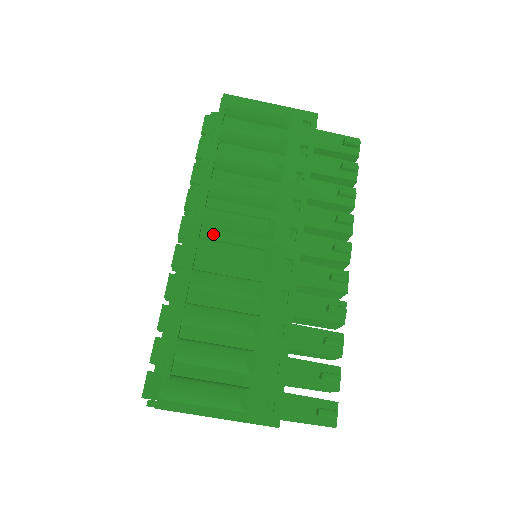
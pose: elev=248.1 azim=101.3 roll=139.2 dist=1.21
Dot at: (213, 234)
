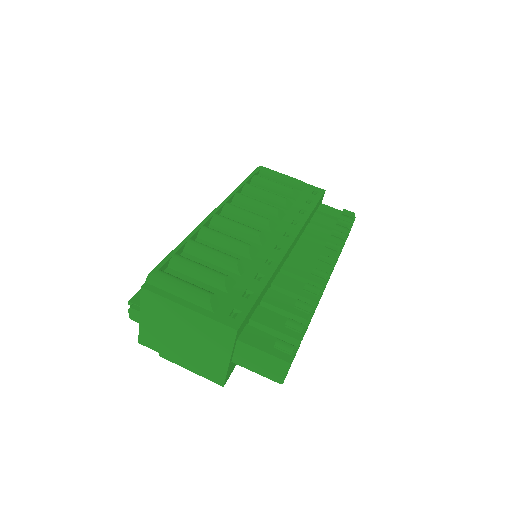
Dot at: occluded
